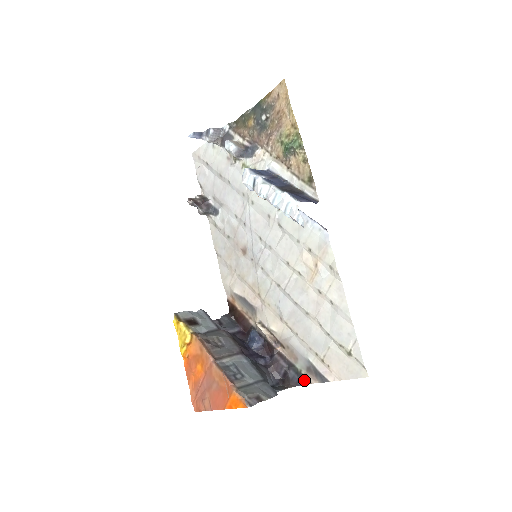
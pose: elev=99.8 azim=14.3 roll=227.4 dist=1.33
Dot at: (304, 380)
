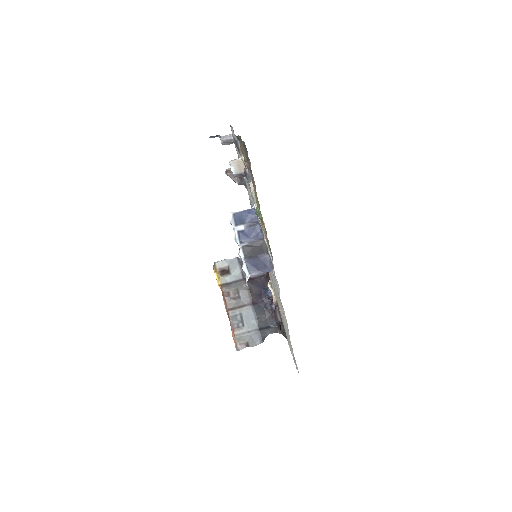
Dot at: (286, 336)
